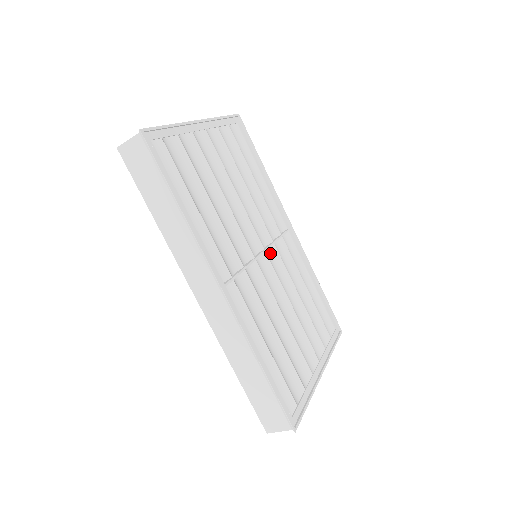
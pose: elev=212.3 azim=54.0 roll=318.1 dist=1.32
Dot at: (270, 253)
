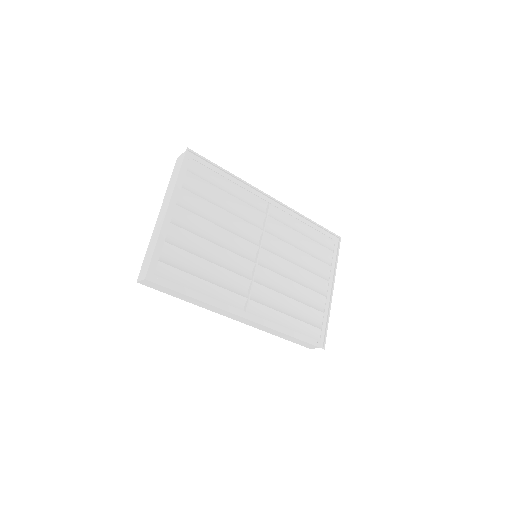
Dot at: (265, 240)
